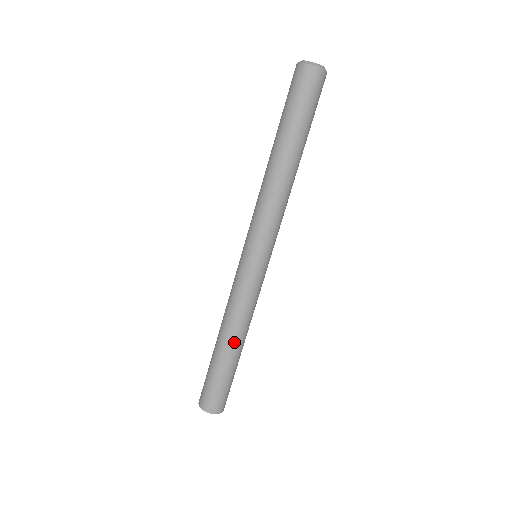
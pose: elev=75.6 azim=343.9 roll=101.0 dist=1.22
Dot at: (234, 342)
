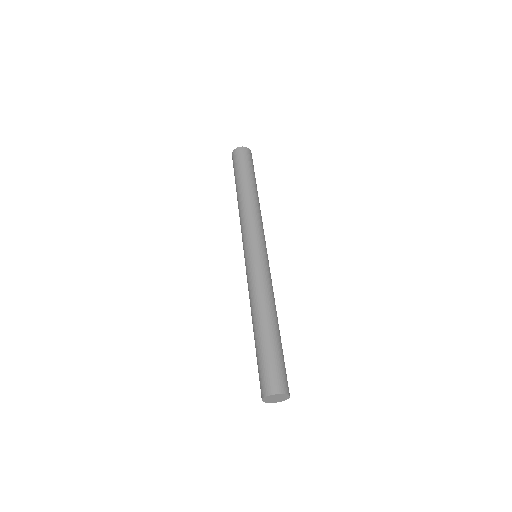
Dot at: (269, 316)
